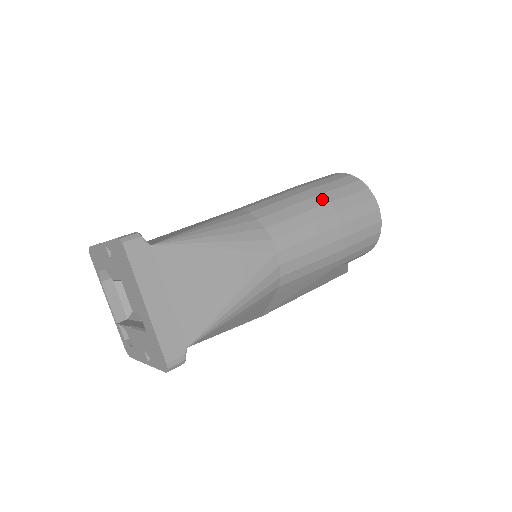
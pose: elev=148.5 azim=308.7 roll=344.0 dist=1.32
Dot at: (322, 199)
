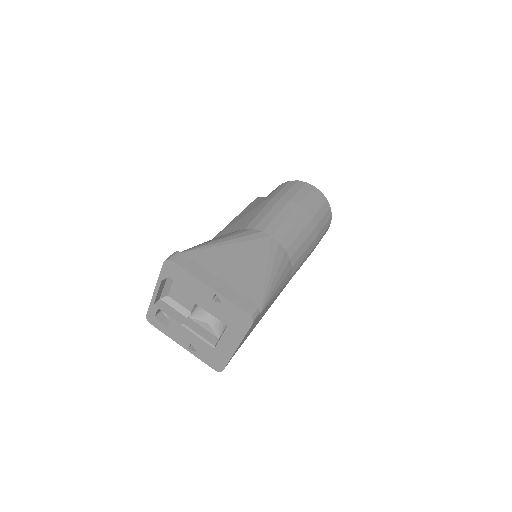
Dot at: (316, 233)
